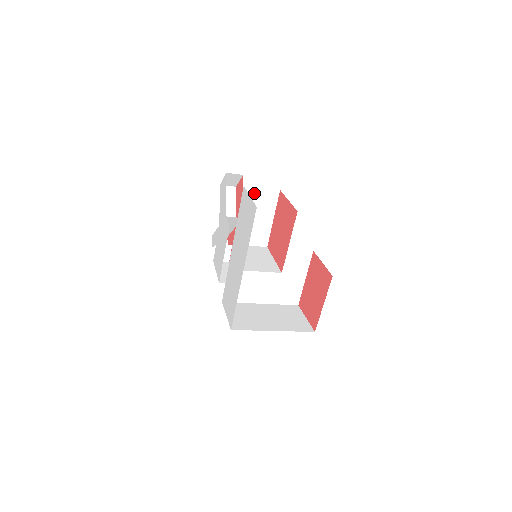
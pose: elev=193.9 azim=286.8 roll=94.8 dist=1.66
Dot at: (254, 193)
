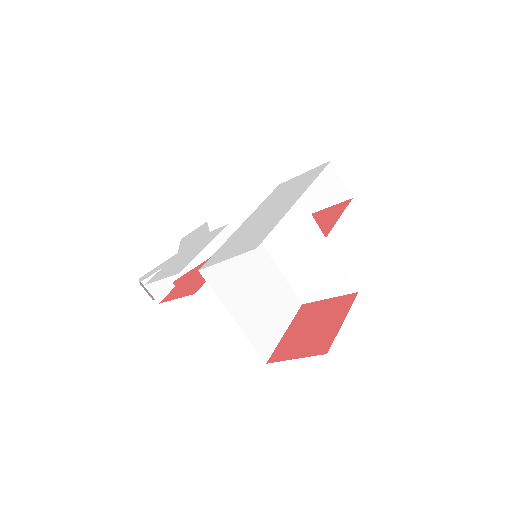
Dot at: occluded
